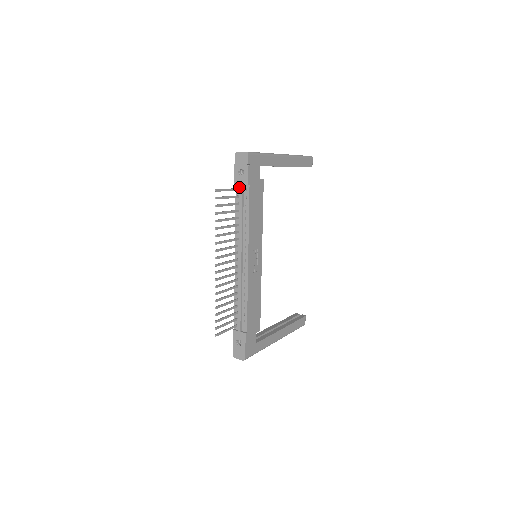
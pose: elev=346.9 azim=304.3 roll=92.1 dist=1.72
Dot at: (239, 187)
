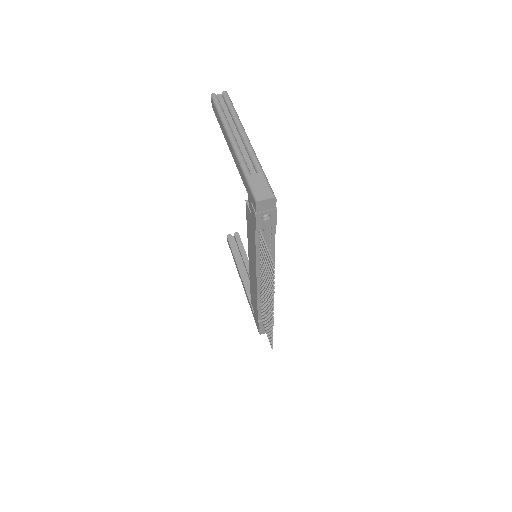
Dot at: (260, 229)
